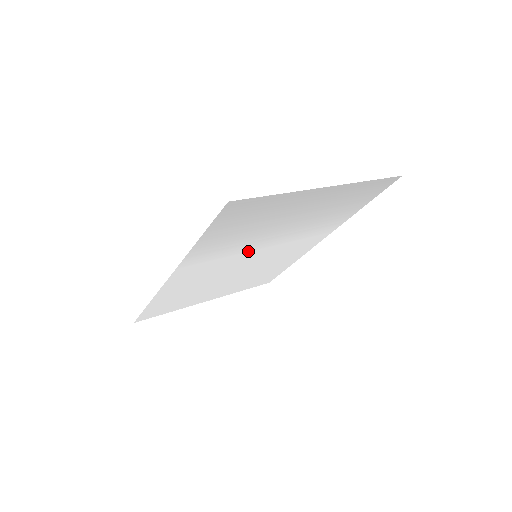
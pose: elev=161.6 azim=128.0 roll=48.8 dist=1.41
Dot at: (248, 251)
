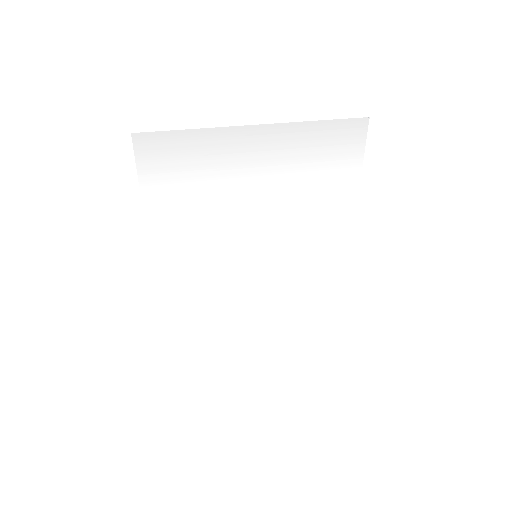
Dot at: (234, 241)
